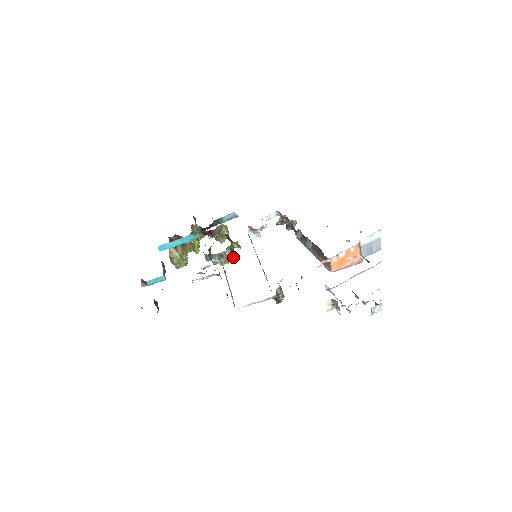
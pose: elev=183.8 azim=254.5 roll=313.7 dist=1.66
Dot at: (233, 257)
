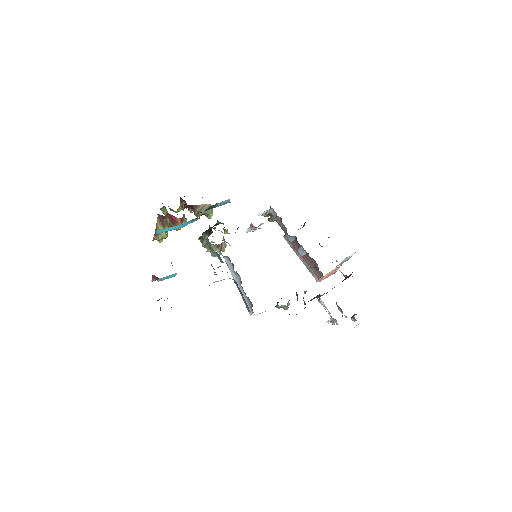
Dot at: occluded
